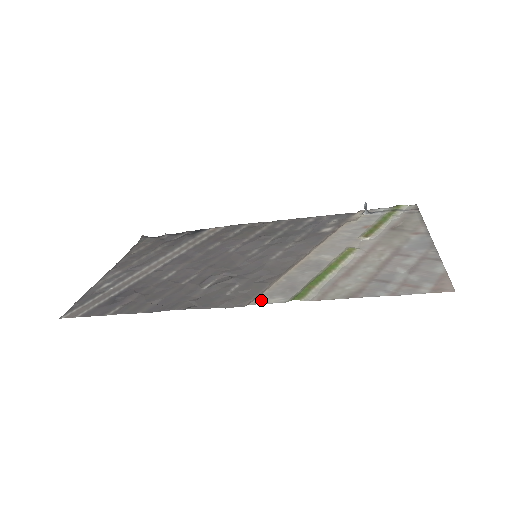
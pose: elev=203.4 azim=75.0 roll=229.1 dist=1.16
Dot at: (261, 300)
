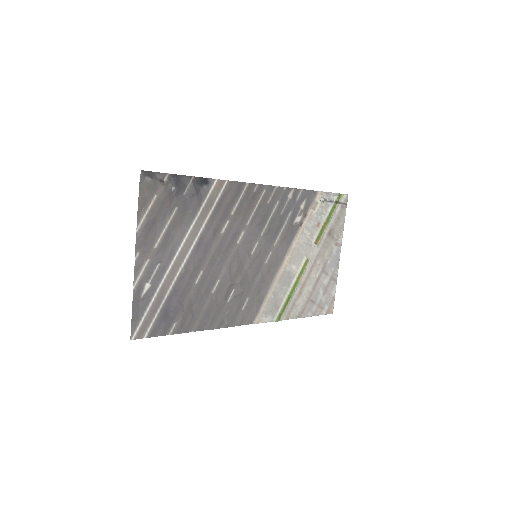
Dot at: (262, 319)
